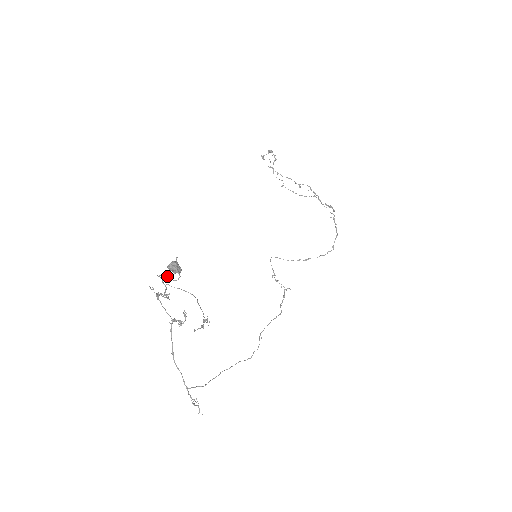
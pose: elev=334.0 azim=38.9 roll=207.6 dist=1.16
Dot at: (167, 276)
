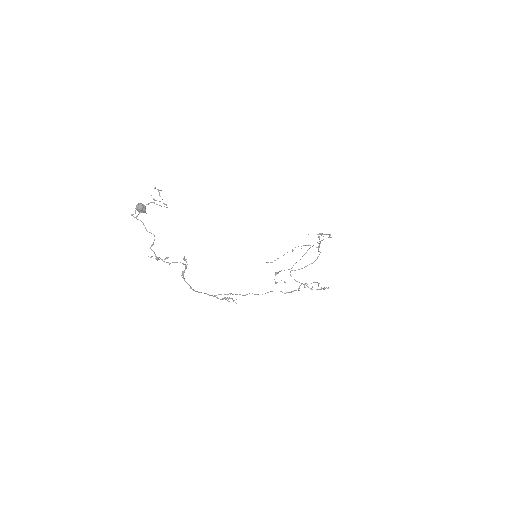
Dot at: occluded
